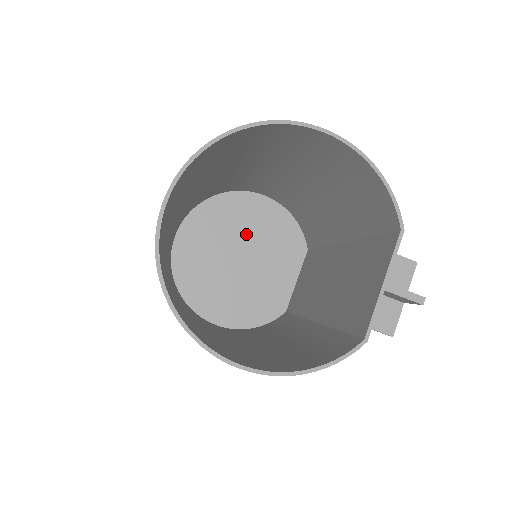
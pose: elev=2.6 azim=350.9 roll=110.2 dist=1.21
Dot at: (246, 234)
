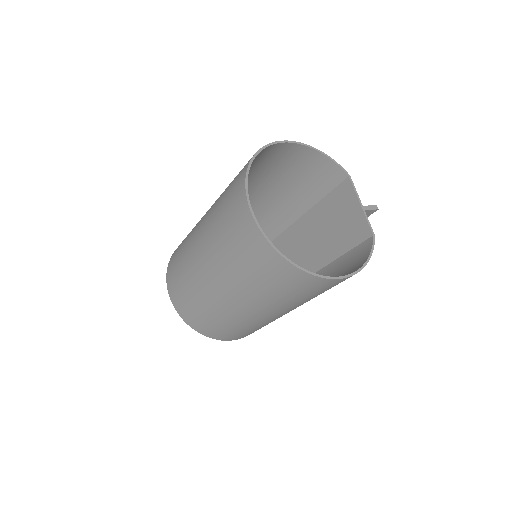
Dot at: occluded
